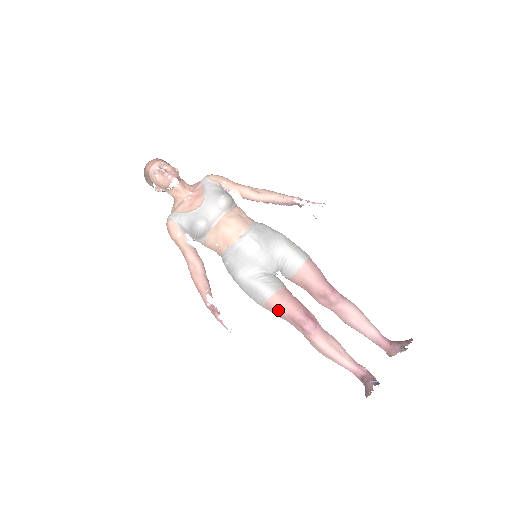
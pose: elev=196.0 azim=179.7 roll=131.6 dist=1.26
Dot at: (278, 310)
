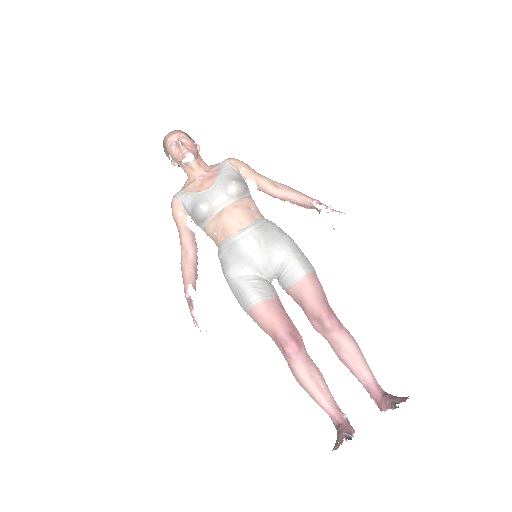
Dot at: (261, 321)
